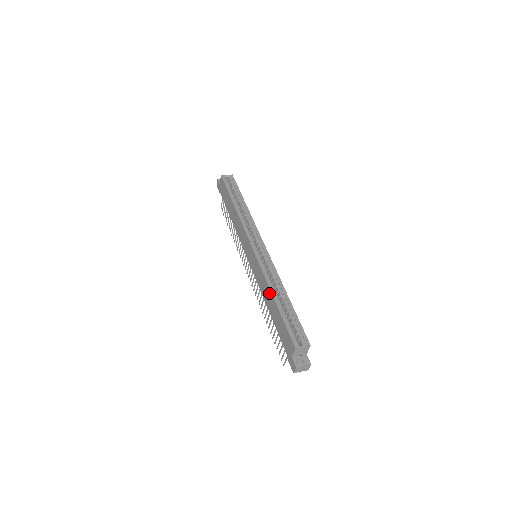
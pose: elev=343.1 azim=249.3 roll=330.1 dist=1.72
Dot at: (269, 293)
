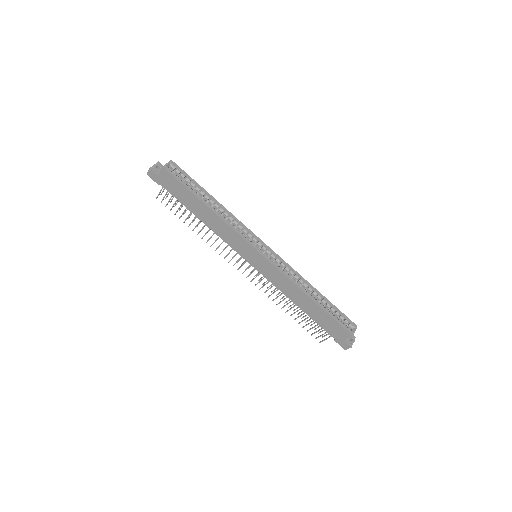
Dot at: (302, 295)
